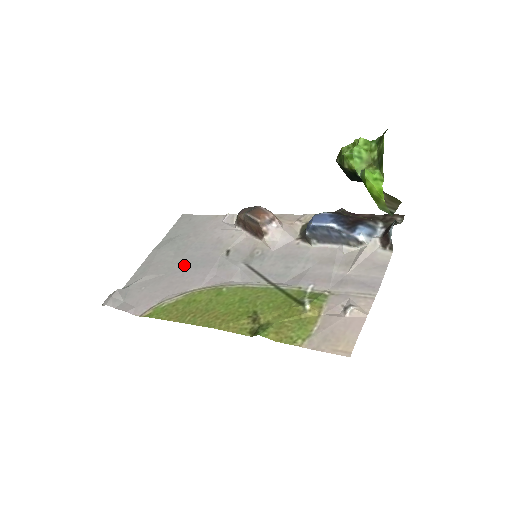
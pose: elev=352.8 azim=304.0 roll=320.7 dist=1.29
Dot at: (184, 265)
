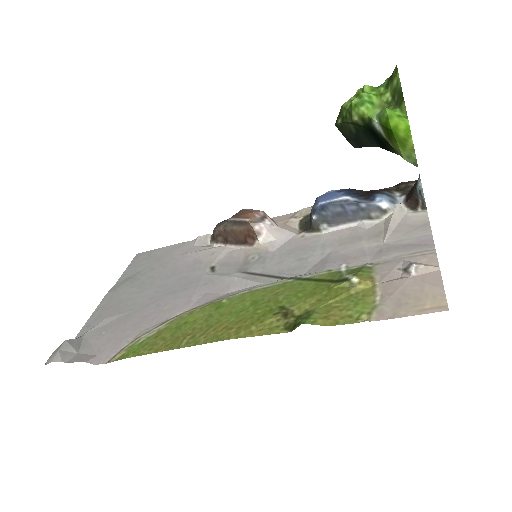
Dot at: (156, 295)
